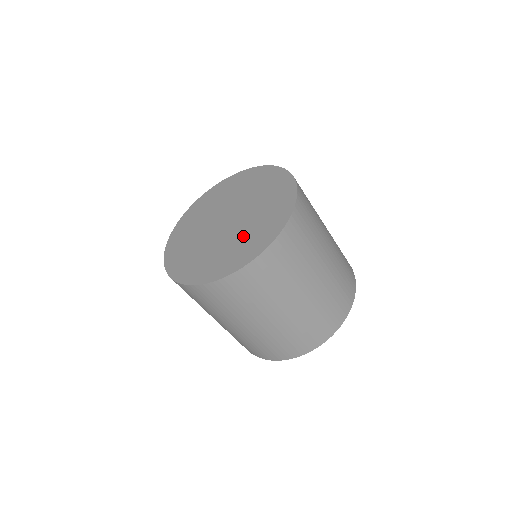
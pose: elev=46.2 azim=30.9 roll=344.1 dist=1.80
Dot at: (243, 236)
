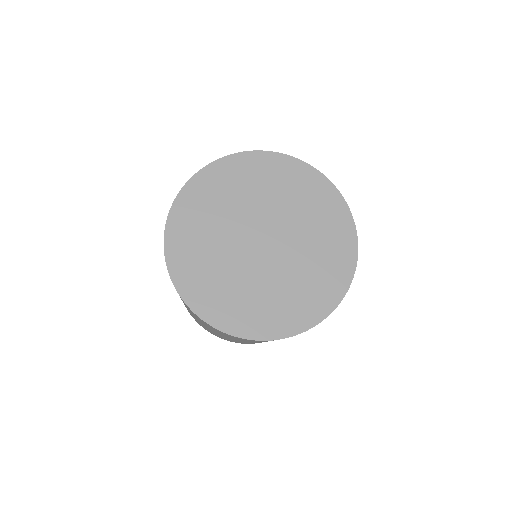
Dot at: (310, 262)
